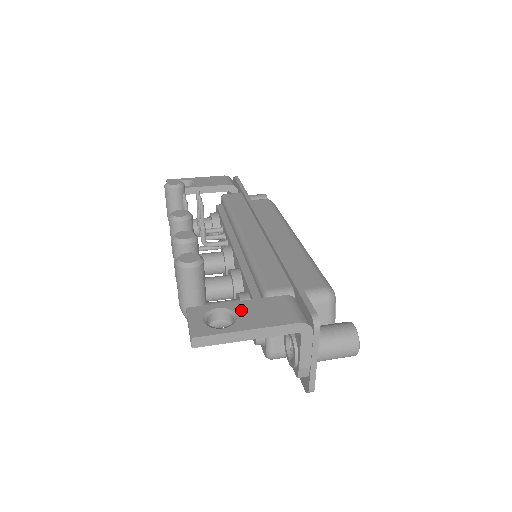
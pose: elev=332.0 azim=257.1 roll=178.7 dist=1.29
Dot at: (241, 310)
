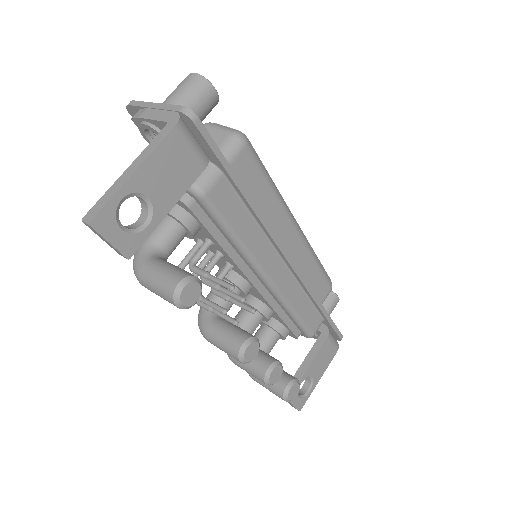
Dot at: (313, 372)
